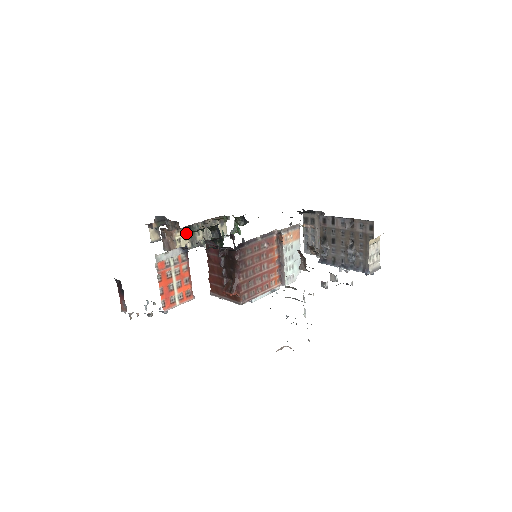
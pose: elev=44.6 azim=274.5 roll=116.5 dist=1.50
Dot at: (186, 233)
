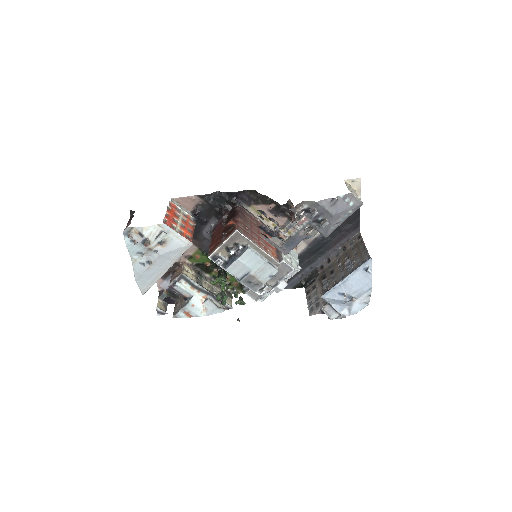
Dot at: (194, 272)
